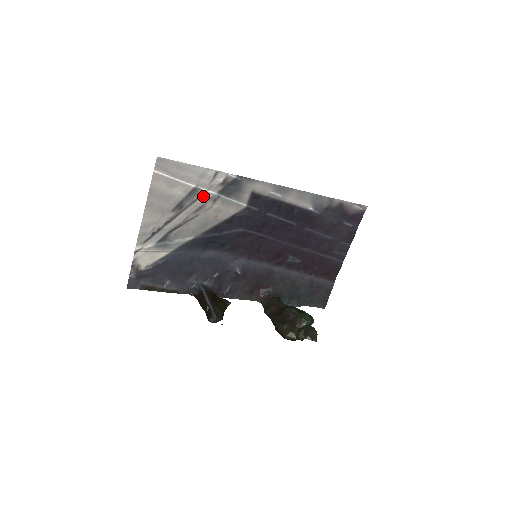
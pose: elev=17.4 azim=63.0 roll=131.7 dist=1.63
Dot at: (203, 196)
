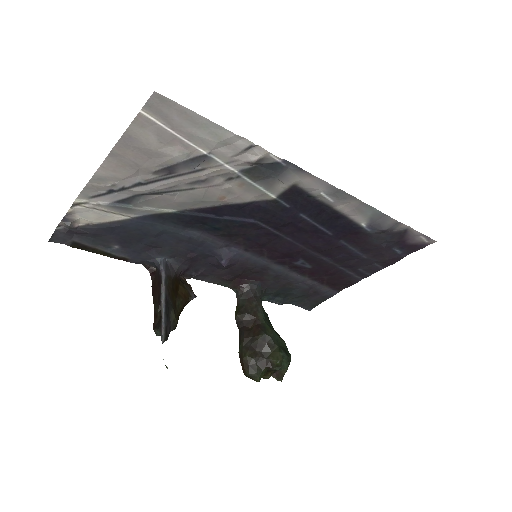
Dot at: (214, 169)
